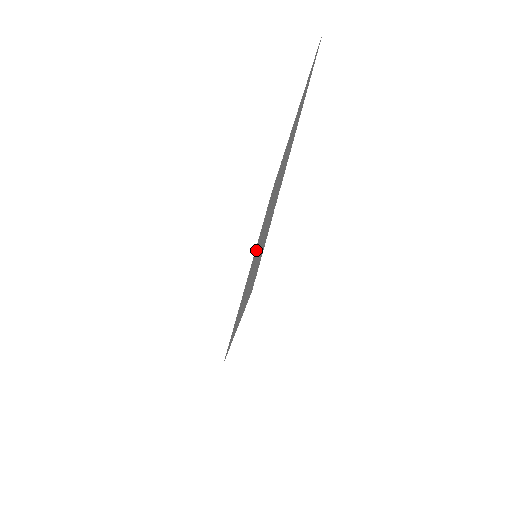
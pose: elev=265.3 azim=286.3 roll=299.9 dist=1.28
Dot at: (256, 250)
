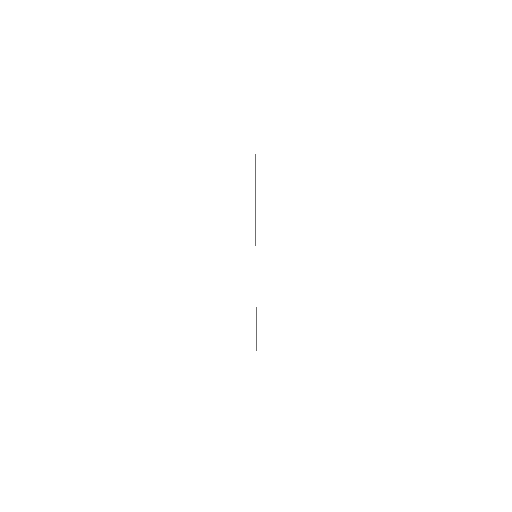
Dot at: occluded
